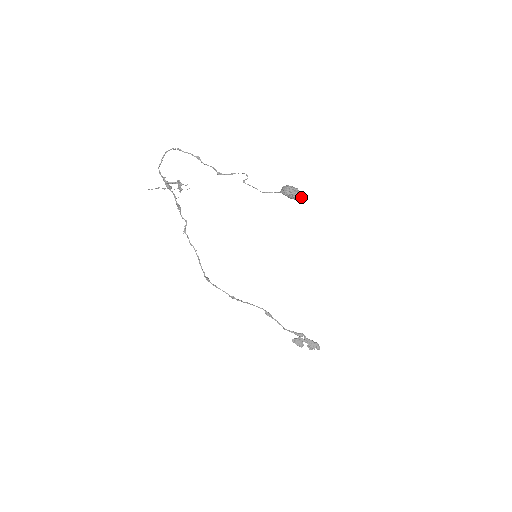
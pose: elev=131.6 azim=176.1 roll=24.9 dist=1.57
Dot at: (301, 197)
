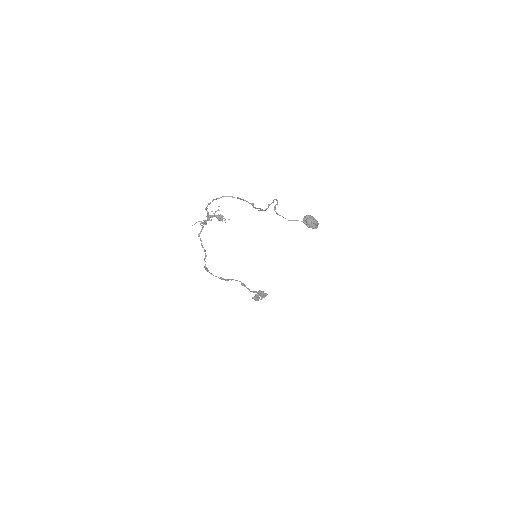
Dot at: (317, 226)
